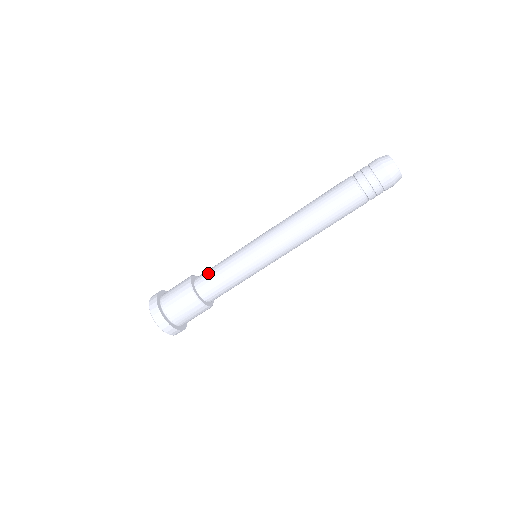
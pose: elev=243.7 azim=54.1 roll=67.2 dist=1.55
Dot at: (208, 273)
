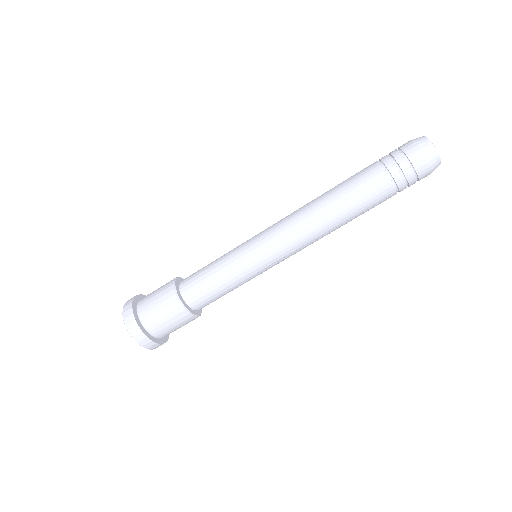
Dot at: (202, 289)
